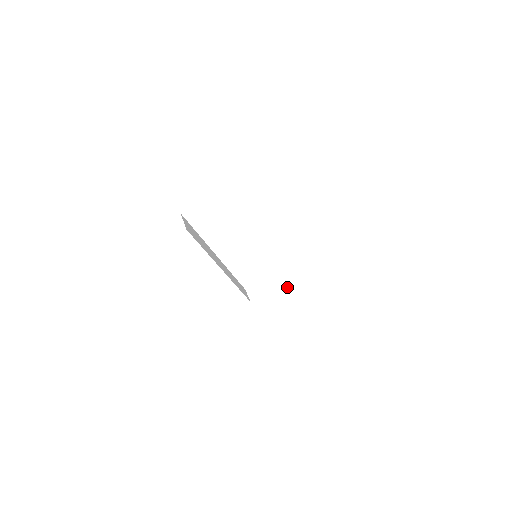
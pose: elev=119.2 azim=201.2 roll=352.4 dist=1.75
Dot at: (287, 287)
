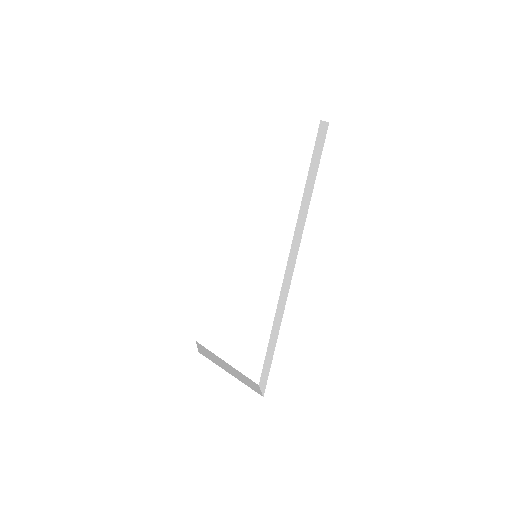
Dot at: (242, 377)
